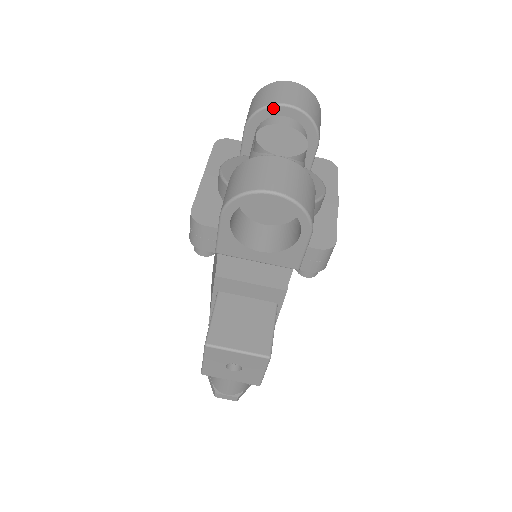
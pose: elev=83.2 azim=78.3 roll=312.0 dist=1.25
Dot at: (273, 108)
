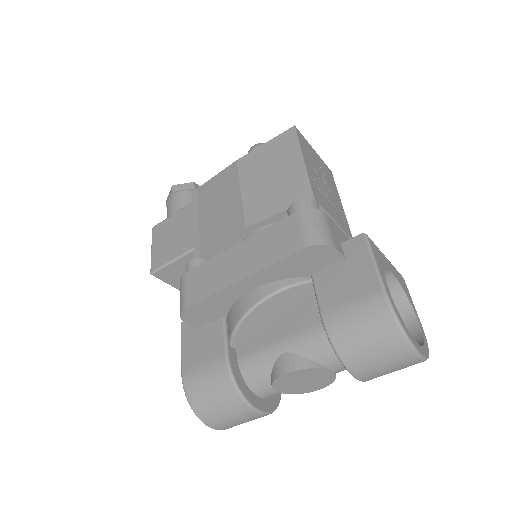
Dot at: (345, 366)
